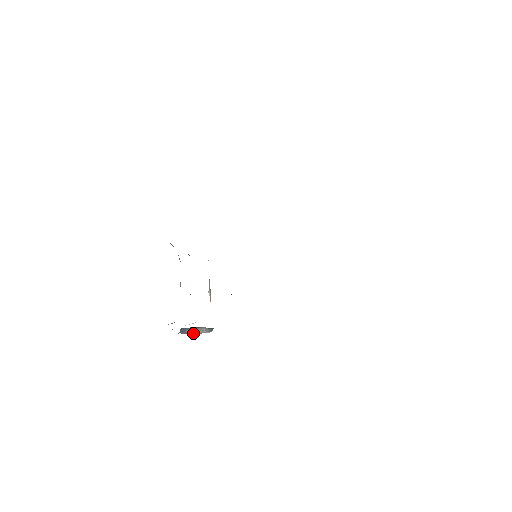
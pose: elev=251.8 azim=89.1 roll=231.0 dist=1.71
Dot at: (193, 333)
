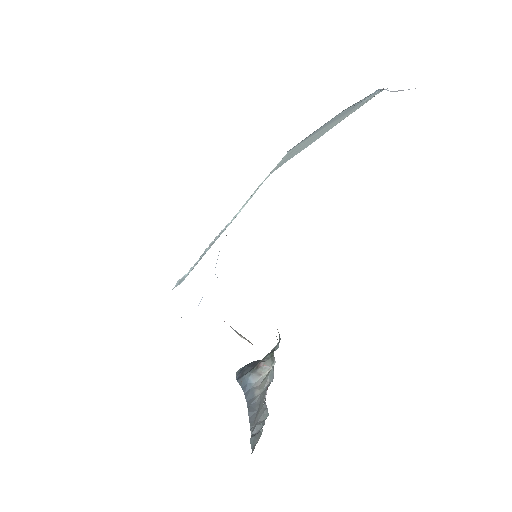
Dot at: (258, 380)
